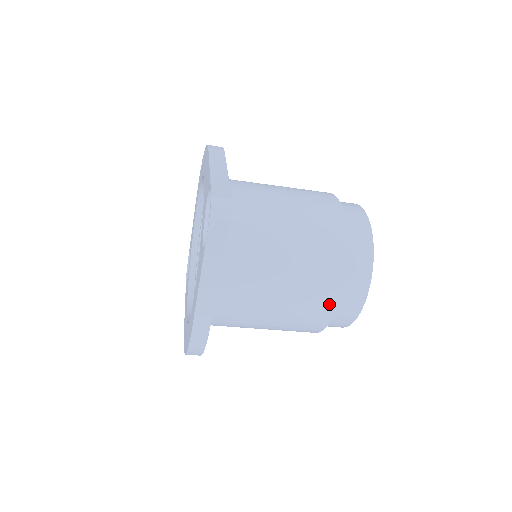
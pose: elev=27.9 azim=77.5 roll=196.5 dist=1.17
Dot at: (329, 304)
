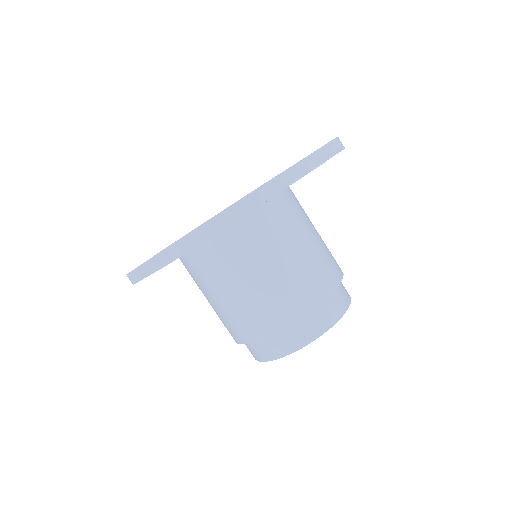
Dot at: (326, 288)
